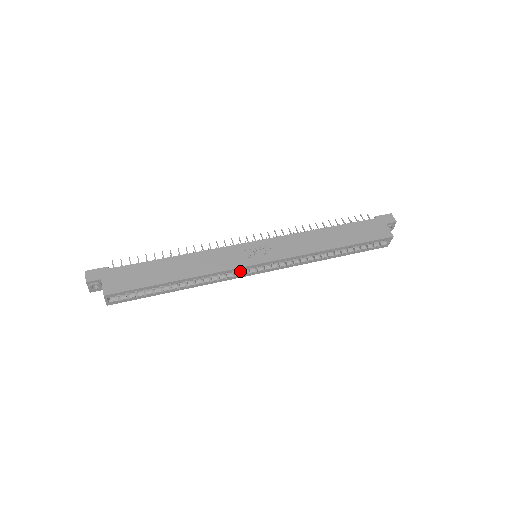
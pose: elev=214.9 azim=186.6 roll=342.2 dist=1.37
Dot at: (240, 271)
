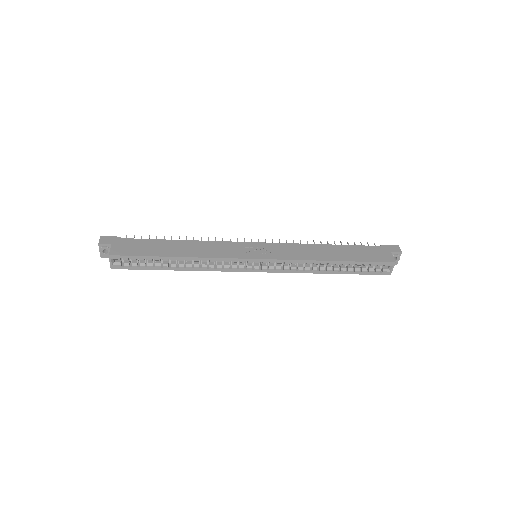
Dot at: (238, 265)
